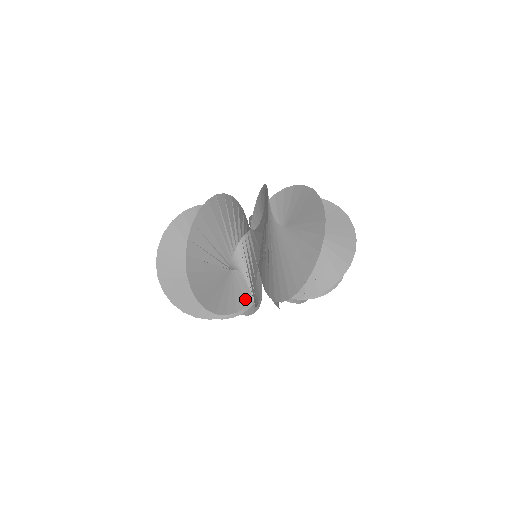
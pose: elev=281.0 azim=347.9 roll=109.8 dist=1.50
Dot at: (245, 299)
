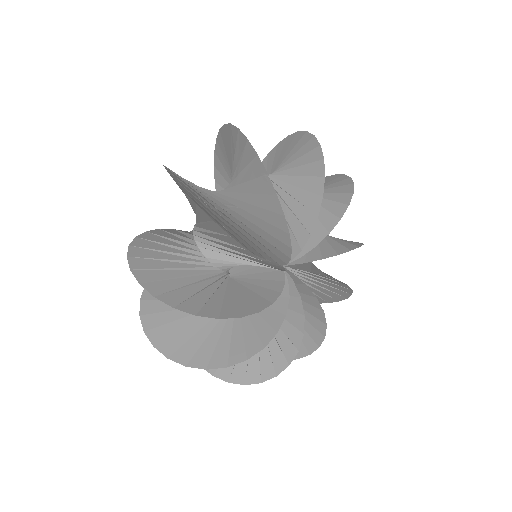
Dot at: (274, 289)
